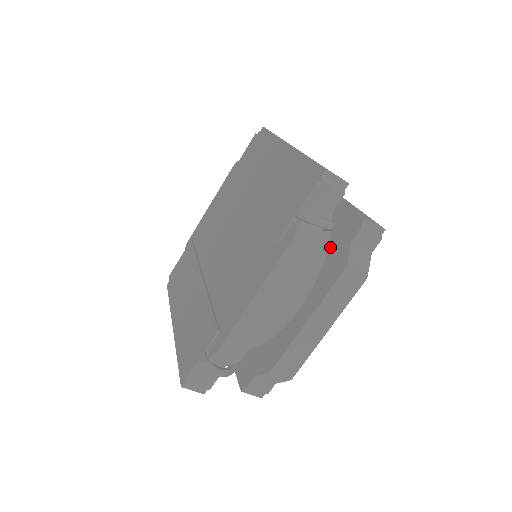
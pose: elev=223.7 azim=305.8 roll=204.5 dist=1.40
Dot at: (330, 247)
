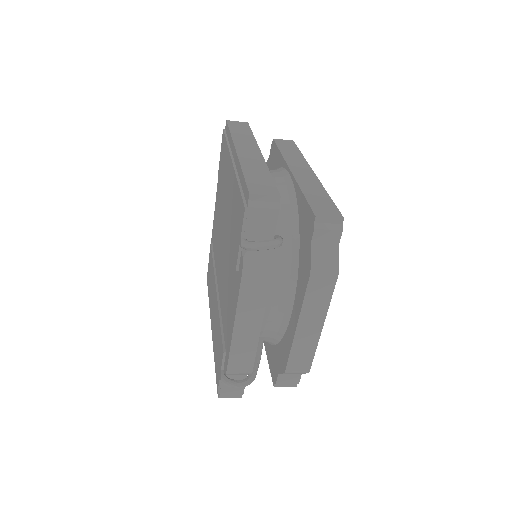
Dot at: (300, 247)
